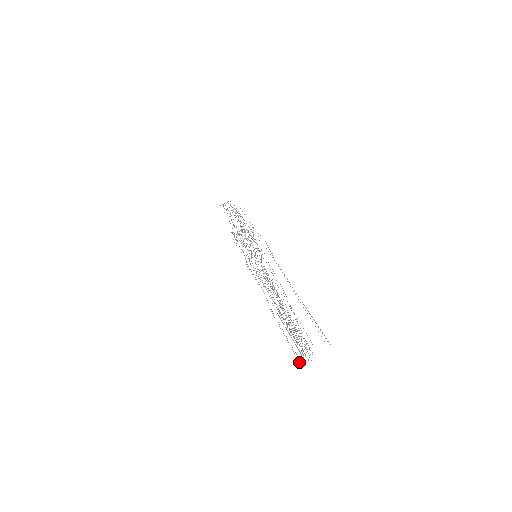
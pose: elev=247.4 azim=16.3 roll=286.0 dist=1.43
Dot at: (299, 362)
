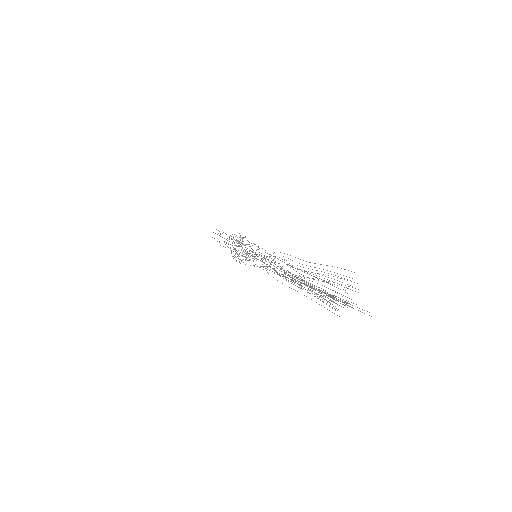
Dot at: (334, 298)
